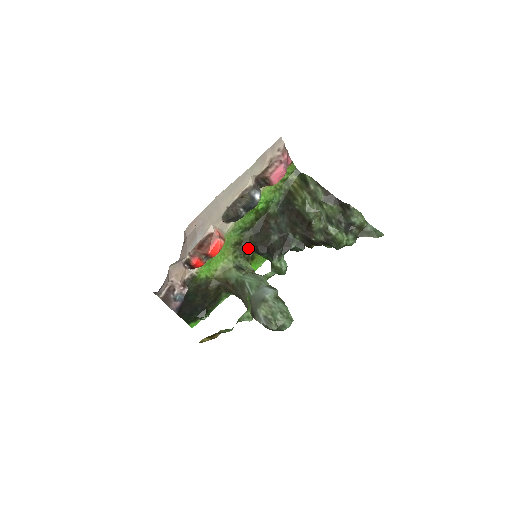
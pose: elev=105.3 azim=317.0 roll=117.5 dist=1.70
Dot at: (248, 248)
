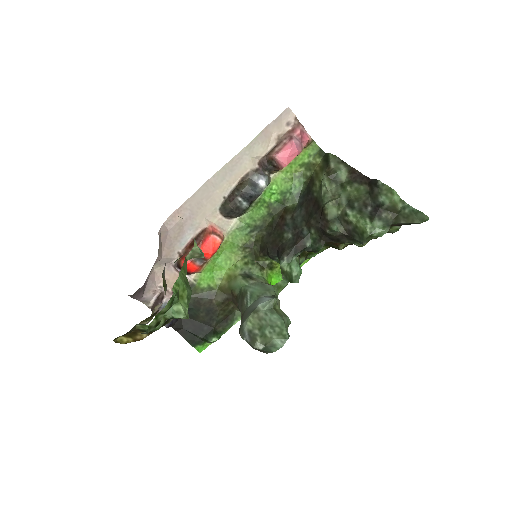
Dot at: (260, 252)
